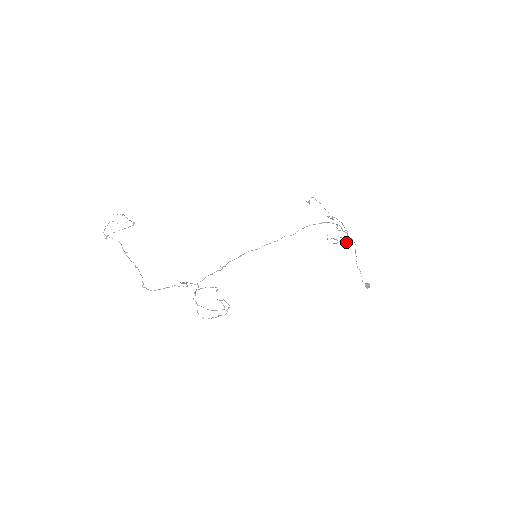
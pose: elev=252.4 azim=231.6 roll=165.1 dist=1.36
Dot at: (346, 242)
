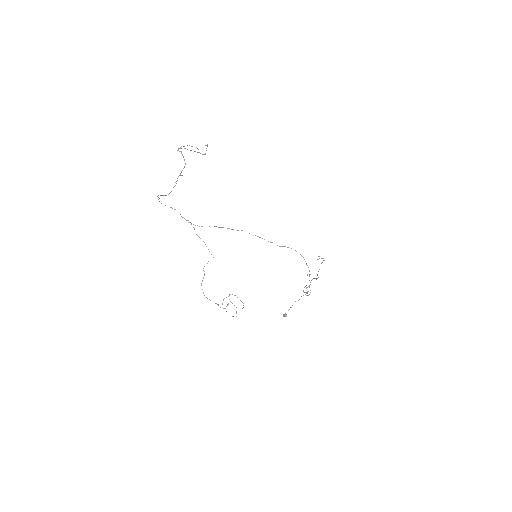
Dot at: (307, 292)
